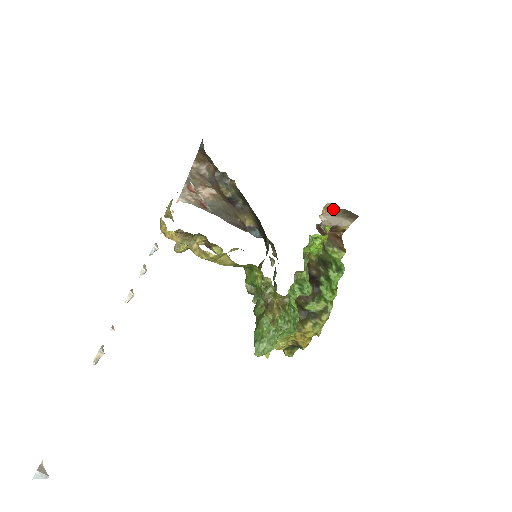
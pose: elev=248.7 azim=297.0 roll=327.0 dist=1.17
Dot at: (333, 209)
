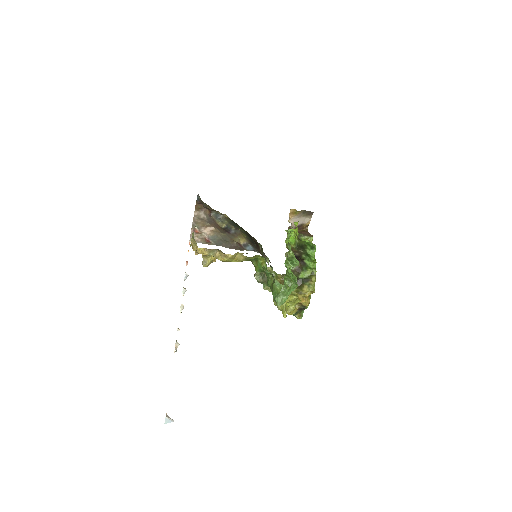
Dot at: (295, 213)
